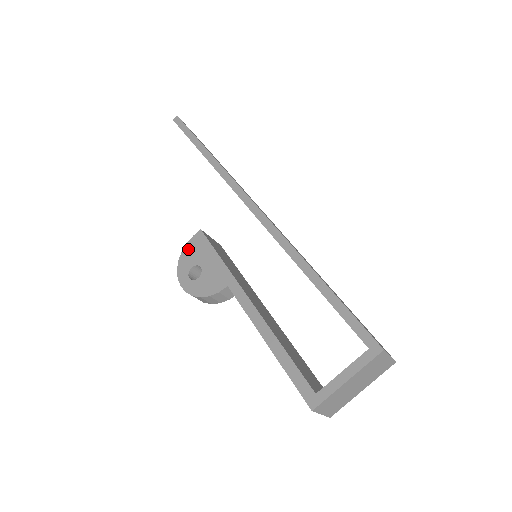
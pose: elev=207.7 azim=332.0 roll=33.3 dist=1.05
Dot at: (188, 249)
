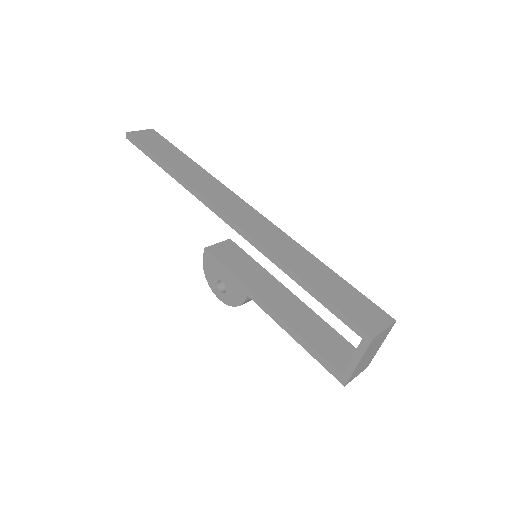
Dot at: (206, 267)
